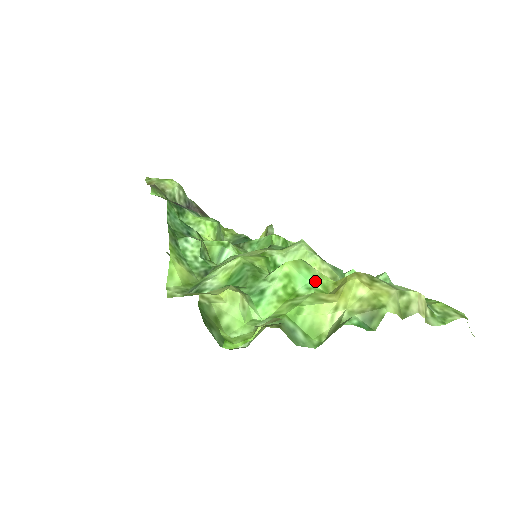
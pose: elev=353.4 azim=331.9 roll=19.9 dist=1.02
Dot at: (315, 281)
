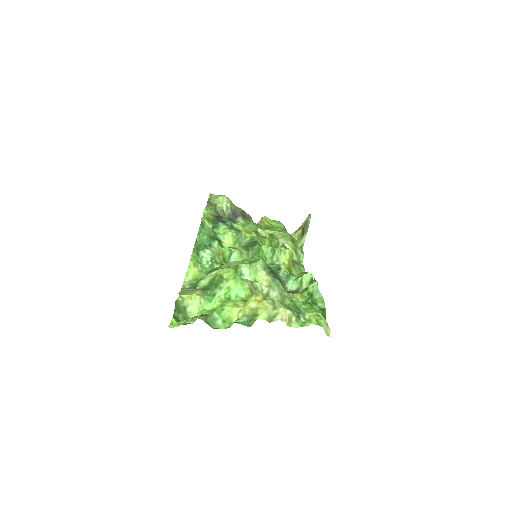
Dot at: (243, 292)
